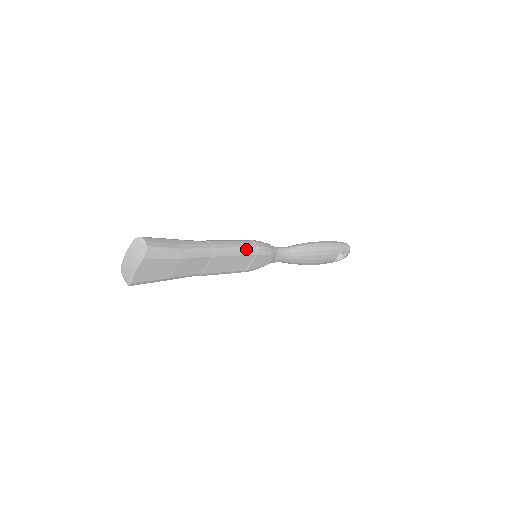
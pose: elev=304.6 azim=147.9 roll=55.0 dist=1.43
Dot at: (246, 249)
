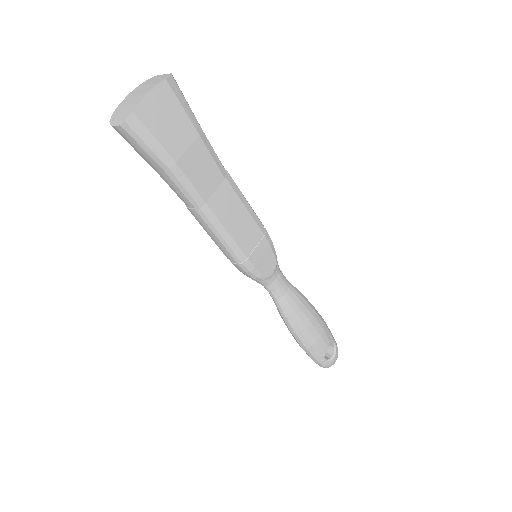
Dot at: occluded
